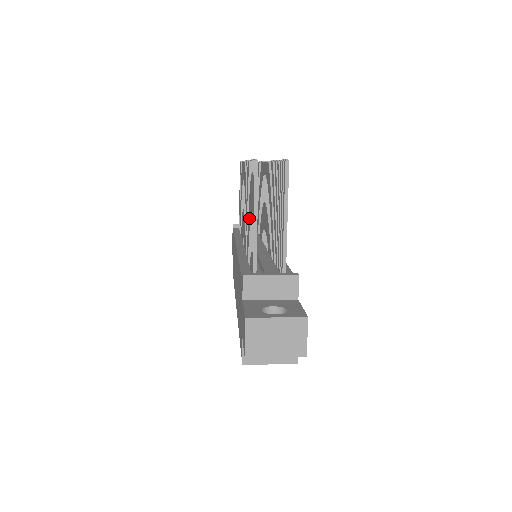
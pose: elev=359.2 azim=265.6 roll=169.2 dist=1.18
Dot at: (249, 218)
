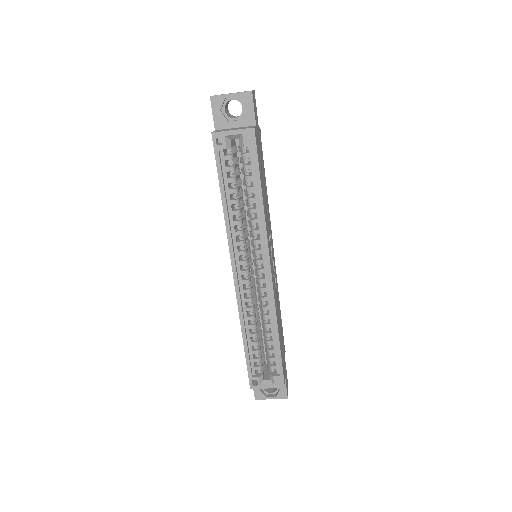
Dot at: occluded
